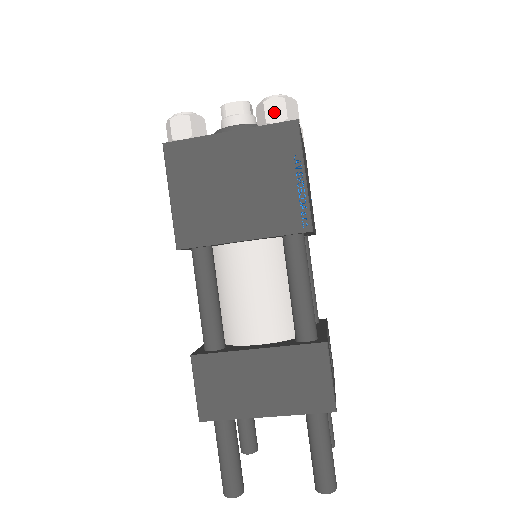
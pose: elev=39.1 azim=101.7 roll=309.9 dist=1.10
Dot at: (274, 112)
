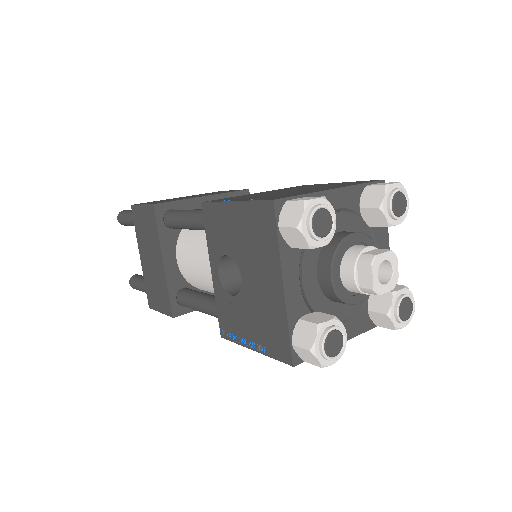
Dot at: occluded
